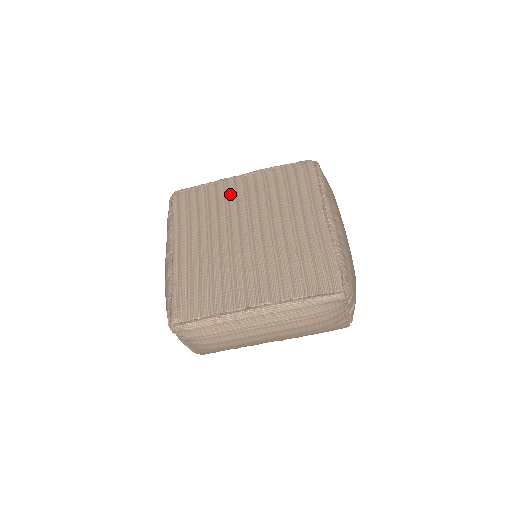
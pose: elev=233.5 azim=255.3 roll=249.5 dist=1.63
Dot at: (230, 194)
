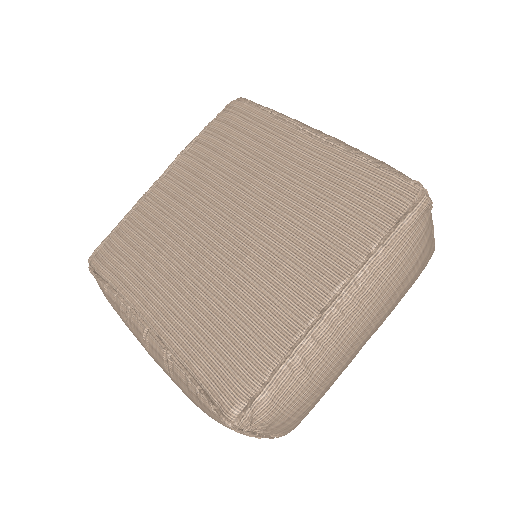
Dot at: (166, 204)
